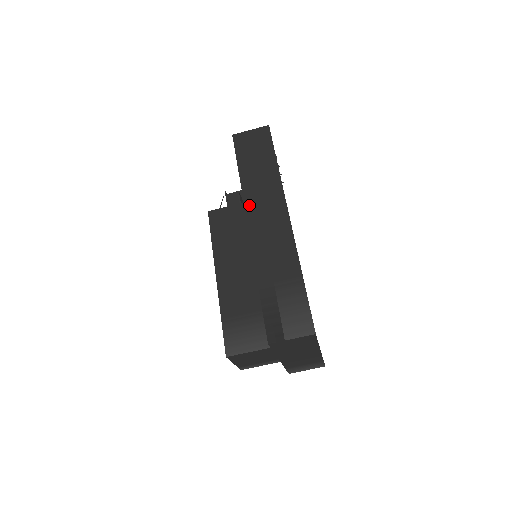
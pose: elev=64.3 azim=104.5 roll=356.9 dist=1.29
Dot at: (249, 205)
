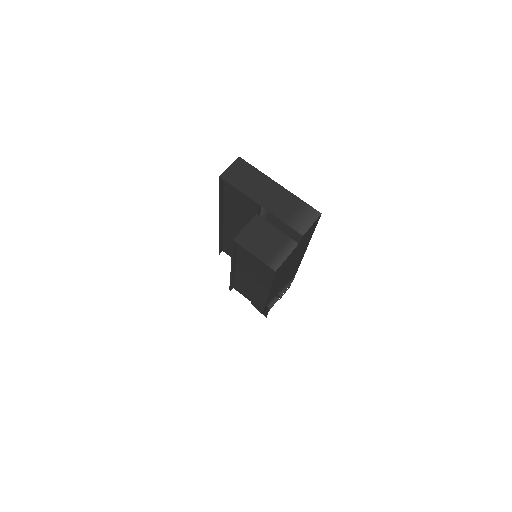
Dot at: occluded
